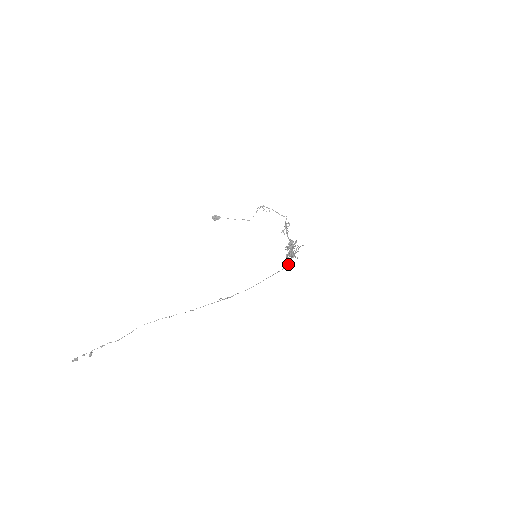
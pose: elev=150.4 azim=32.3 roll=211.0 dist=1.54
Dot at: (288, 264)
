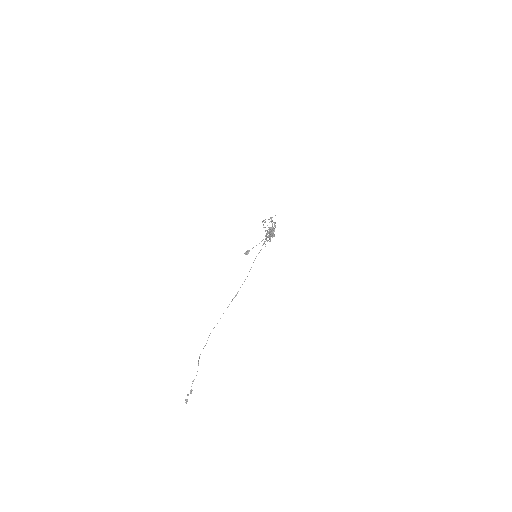
Dot at: (263, 244)
